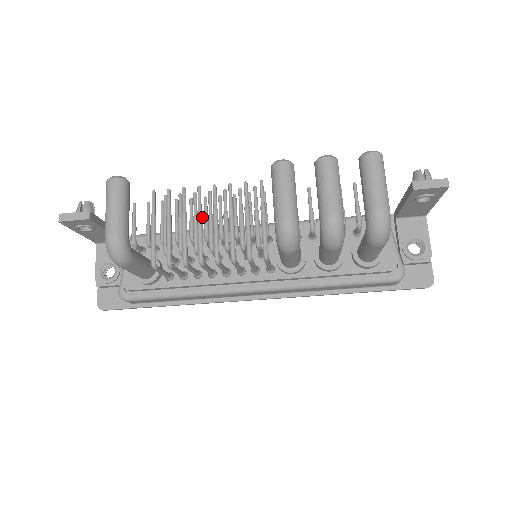
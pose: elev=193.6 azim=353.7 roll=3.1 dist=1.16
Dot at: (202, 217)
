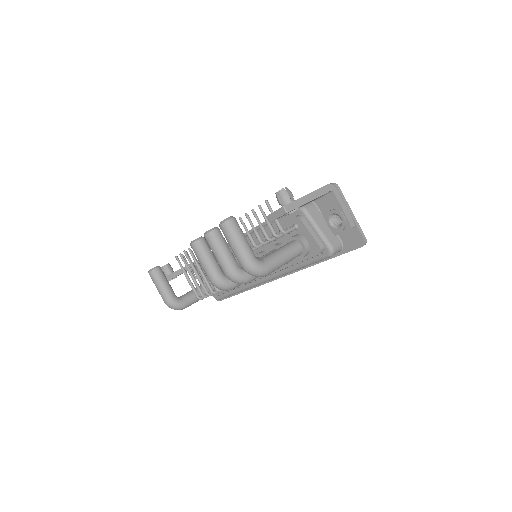
Dot at: (199, 267)
